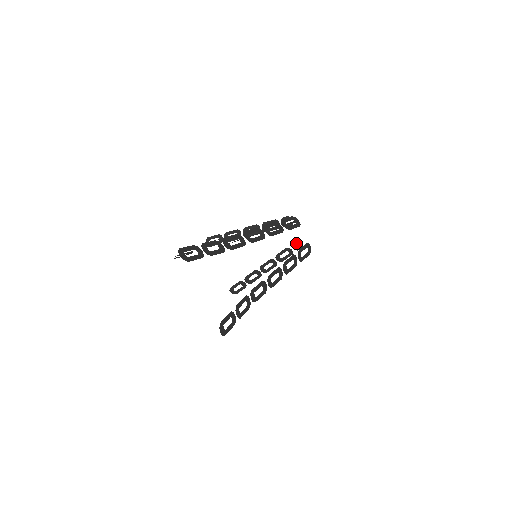
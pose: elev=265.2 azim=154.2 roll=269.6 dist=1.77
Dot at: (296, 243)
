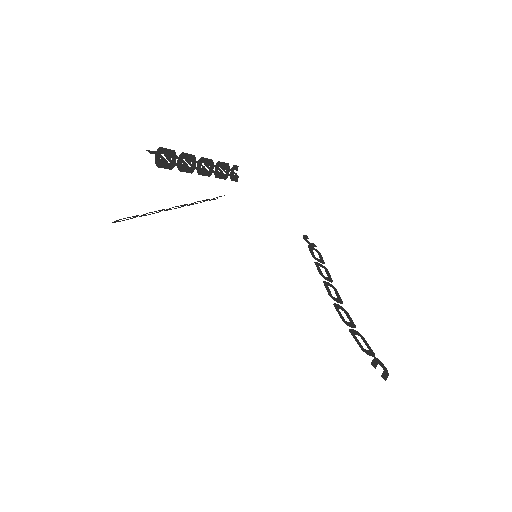
Dot at: occluded
